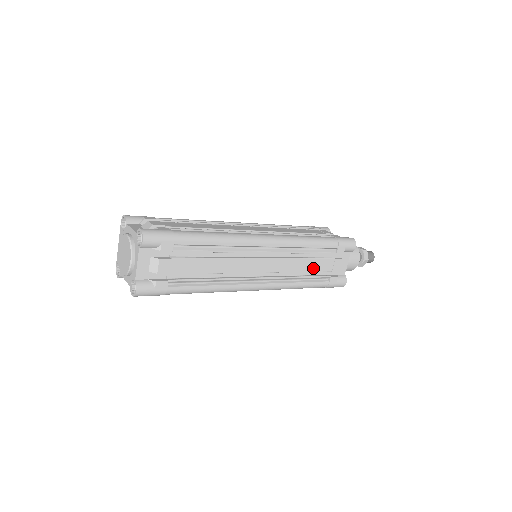
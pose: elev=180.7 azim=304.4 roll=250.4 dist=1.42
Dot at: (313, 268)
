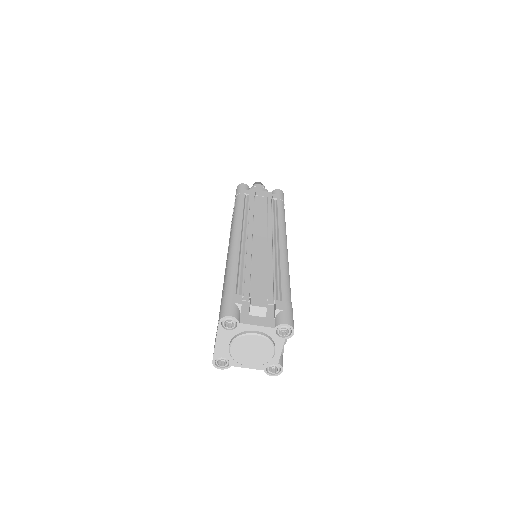
Dot at: occluded
